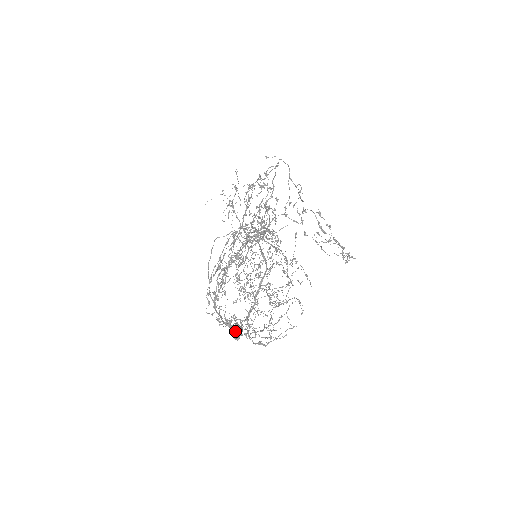
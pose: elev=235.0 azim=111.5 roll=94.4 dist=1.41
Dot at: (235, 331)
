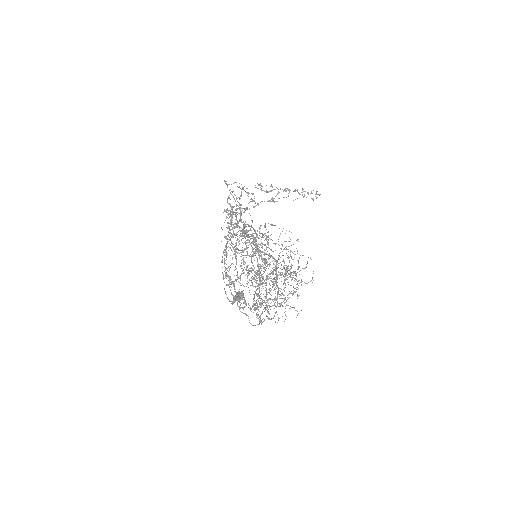
Dot at: (235, 296)
